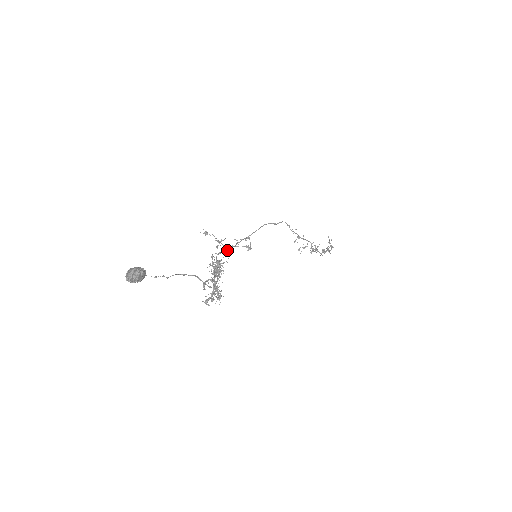
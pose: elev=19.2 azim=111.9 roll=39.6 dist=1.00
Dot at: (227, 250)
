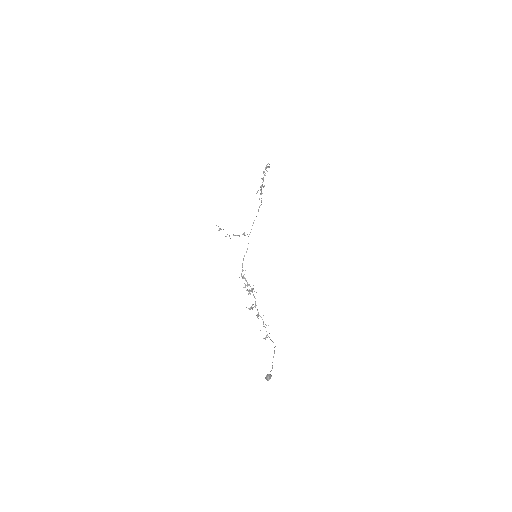
Dot at: occluded
